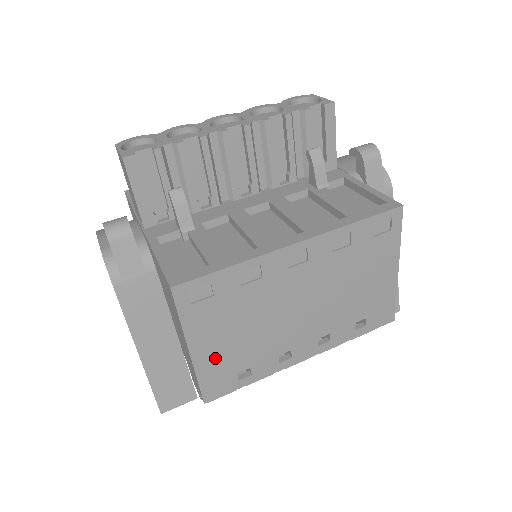
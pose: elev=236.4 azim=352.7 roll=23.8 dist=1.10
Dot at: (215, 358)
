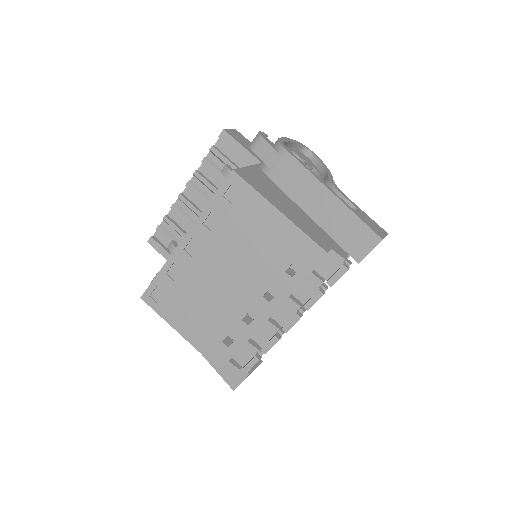
Dot at: (198, 334)
